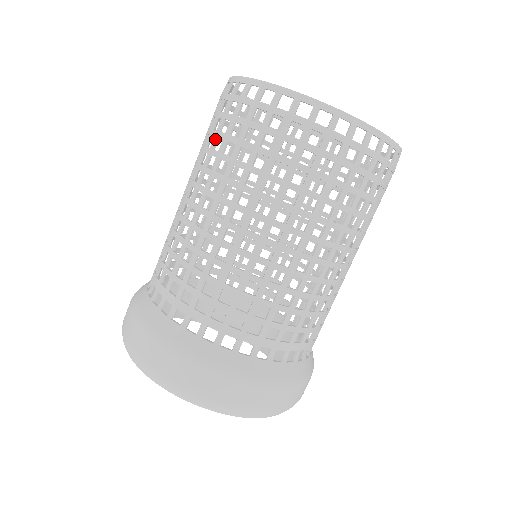
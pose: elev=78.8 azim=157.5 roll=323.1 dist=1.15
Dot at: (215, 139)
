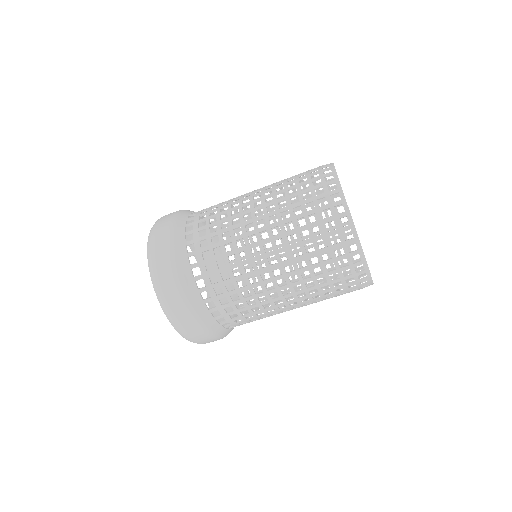
Dot at: (299, 205)
